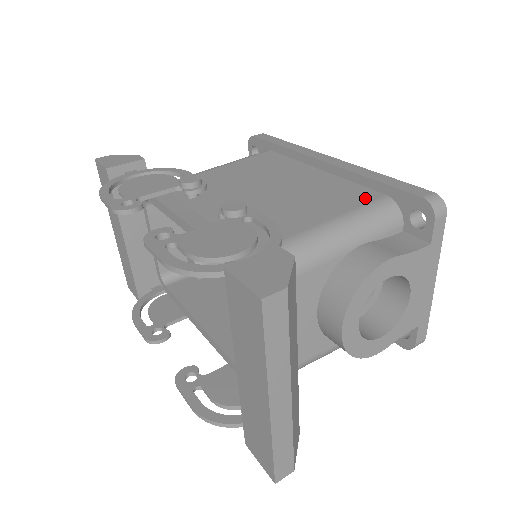
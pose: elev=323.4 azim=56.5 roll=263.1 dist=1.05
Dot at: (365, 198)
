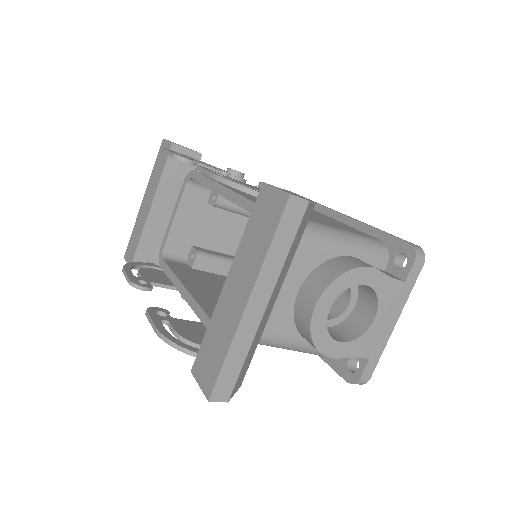
Dot at: (365, 235)
